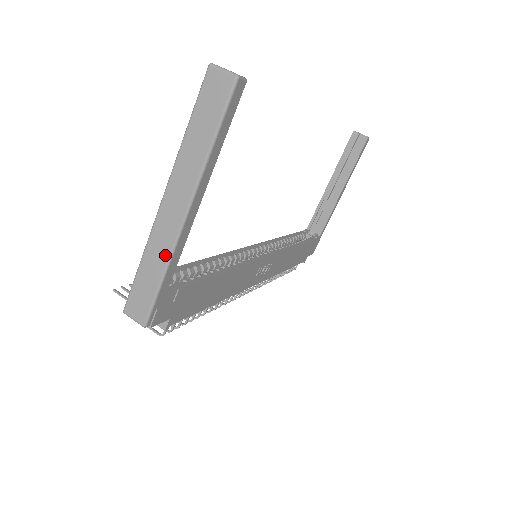
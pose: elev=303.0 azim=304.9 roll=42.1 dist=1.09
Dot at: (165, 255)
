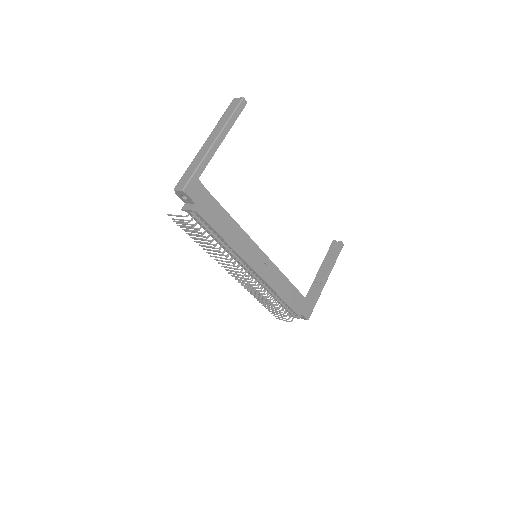
Dot at: (201, 158)
